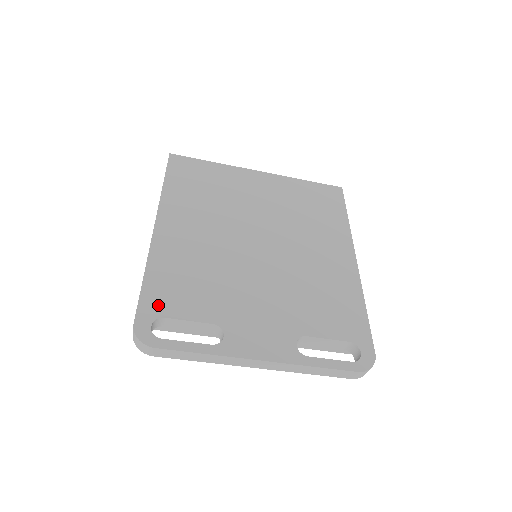
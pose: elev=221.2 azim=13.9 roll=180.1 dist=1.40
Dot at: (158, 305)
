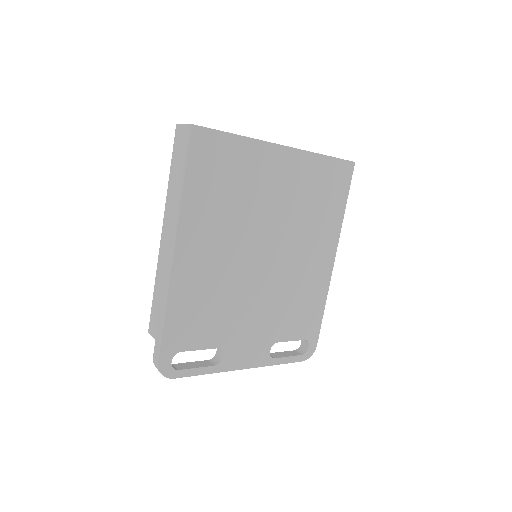
Dot at: (177, 342)
